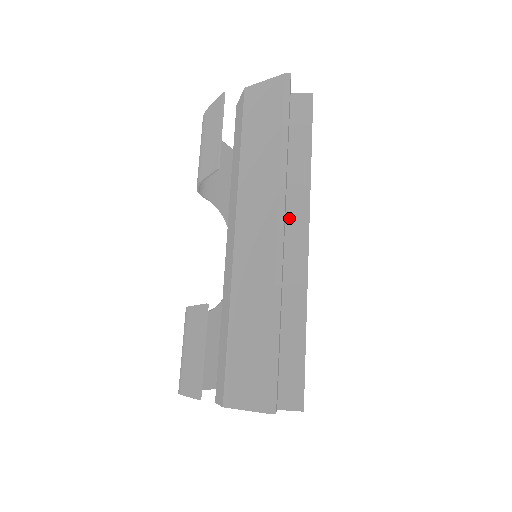
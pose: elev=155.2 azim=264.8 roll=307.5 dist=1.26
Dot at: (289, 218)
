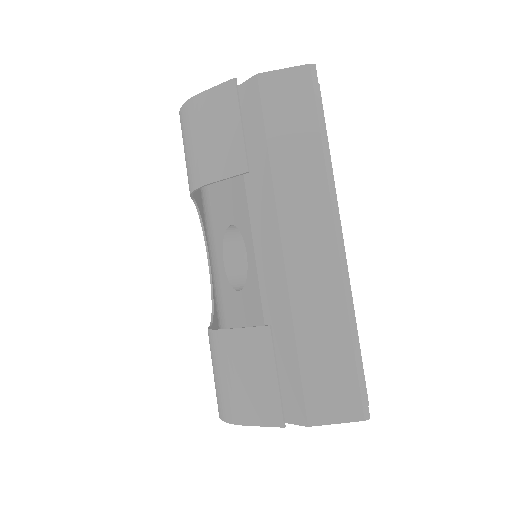
Dot at: occluded
